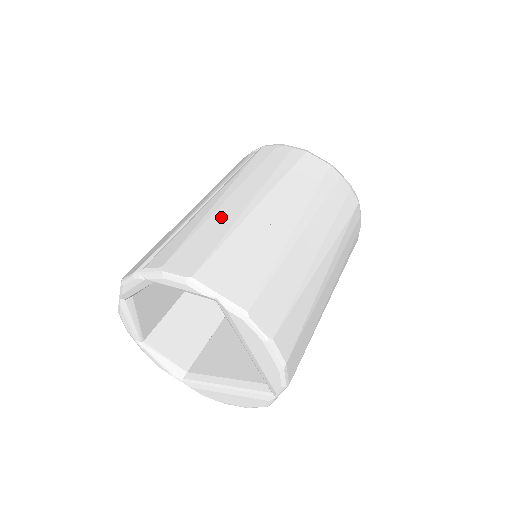
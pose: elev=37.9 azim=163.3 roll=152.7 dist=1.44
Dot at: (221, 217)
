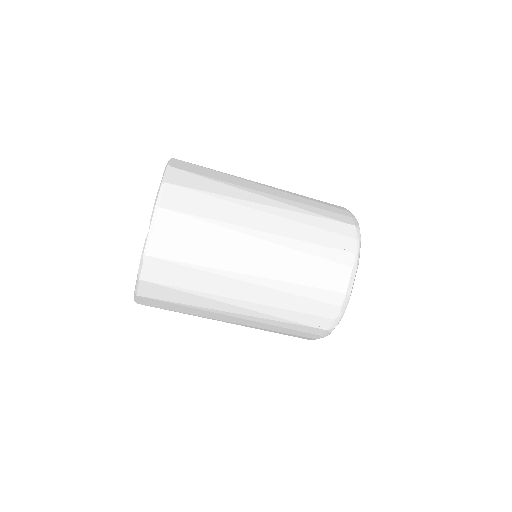
Dot at: occluded
